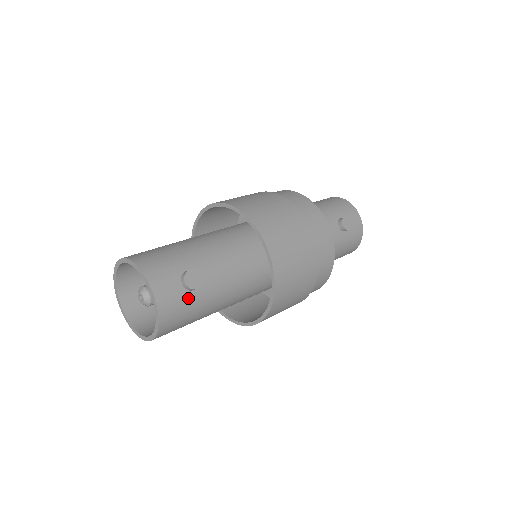
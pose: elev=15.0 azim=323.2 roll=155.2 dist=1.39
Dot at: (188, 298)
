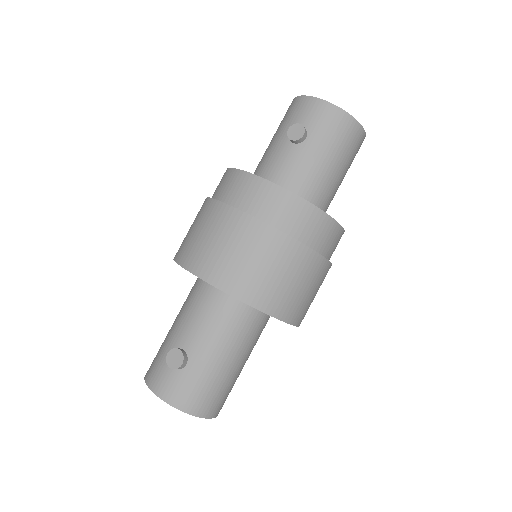
Dot at: (188, 374)
